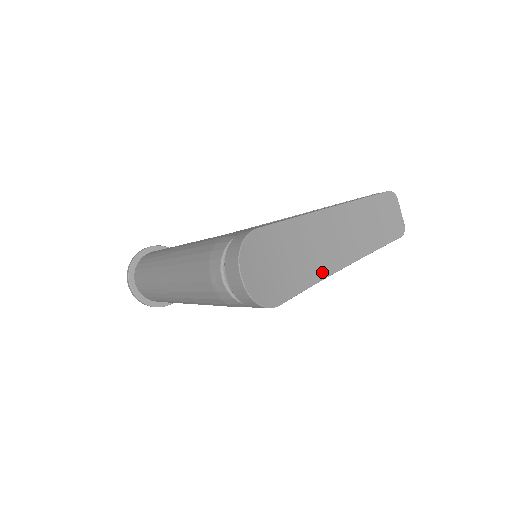
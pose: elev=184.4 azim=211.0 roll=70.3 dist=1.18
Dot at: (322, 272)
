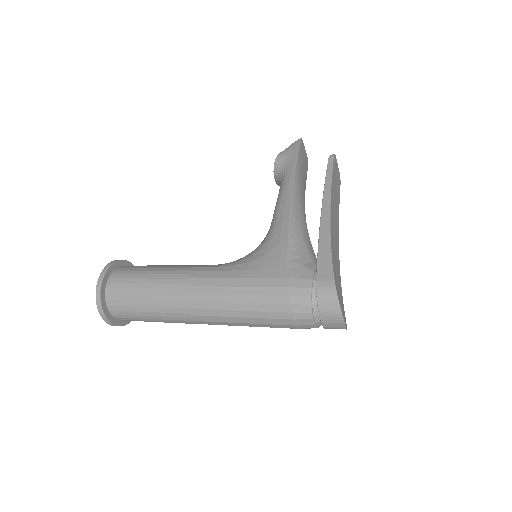
Dot at: (339, 262)
